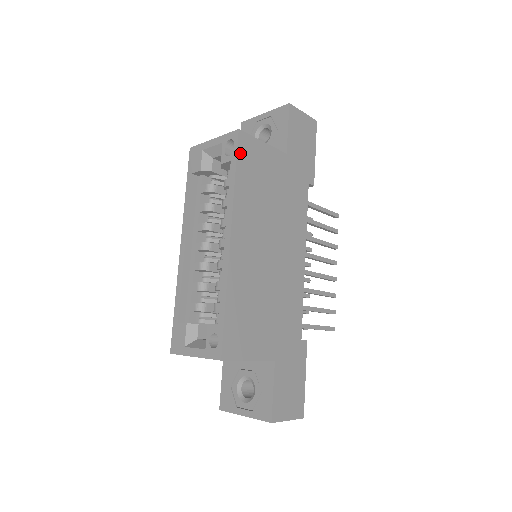
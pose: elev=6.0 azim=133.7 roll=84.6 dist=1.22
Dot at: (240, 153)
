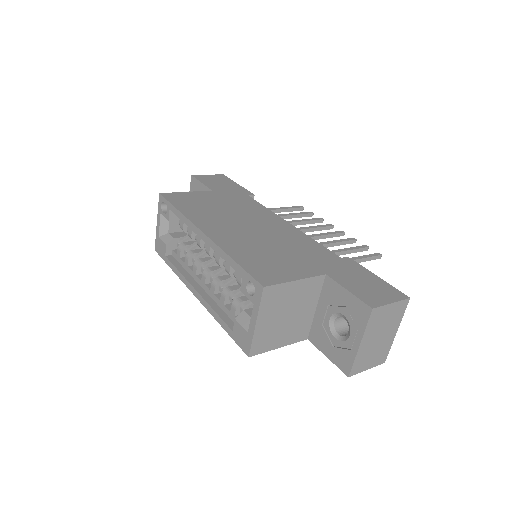
Dot at: (171, 200)
